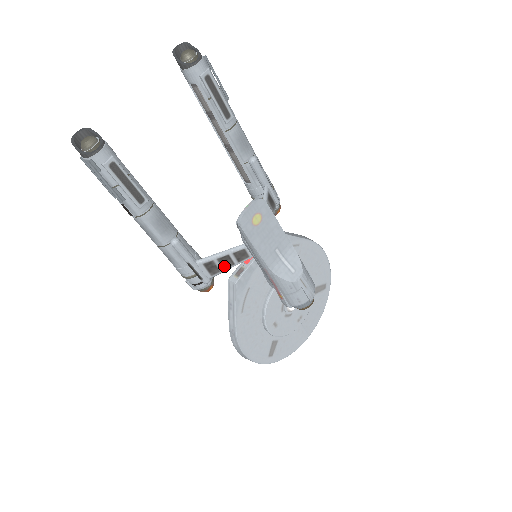
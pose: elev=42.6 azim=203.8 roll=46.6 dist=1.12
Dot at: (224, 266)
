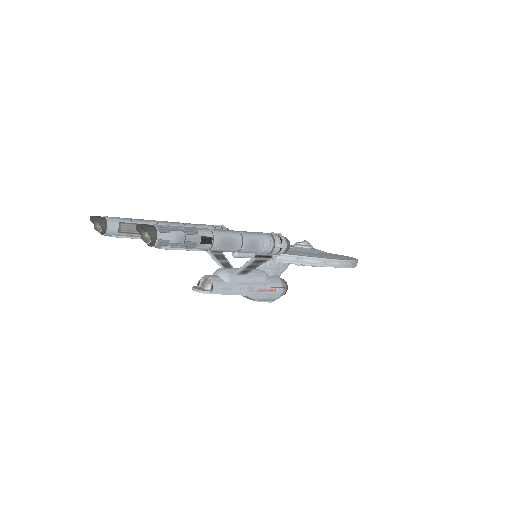
Dot at: (220, 257)
